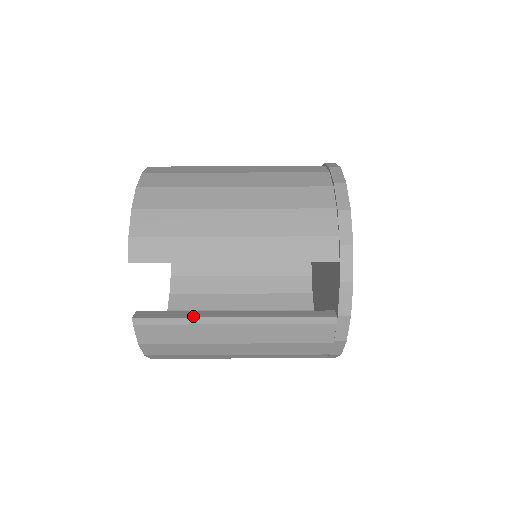
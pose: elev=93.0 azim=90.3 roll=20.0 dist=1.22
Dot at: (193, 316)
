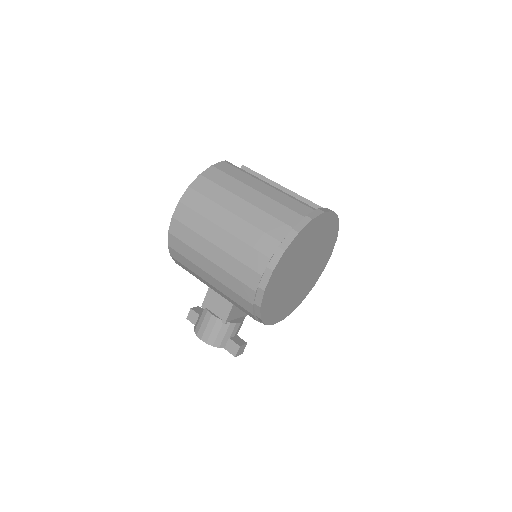
Dot at: occluded
